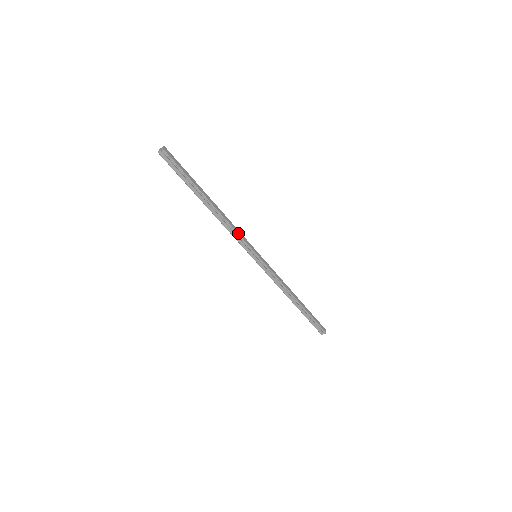
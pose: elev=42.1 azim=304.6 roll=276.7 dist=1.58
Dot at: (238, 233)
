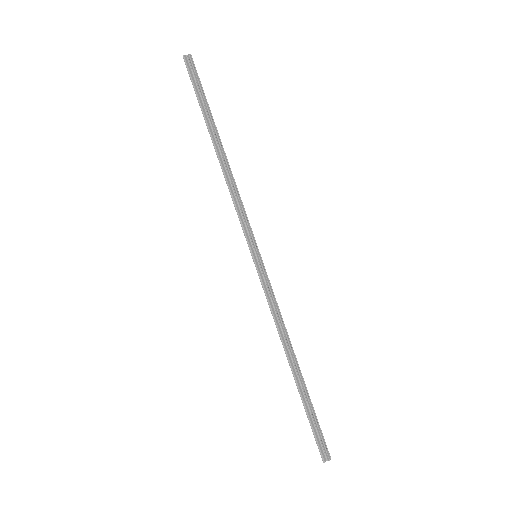
Dot at: (243, 205)
